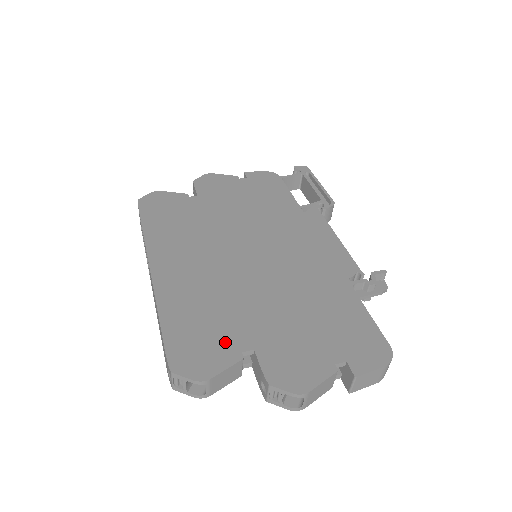
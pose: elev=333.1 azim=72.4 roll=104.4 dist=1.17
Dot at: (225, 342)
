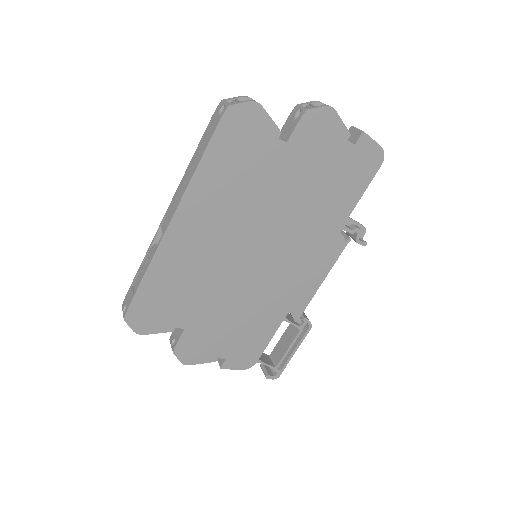
Dot at: occluded
